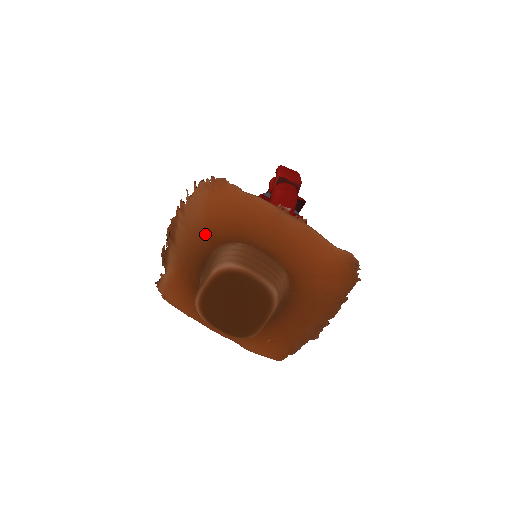
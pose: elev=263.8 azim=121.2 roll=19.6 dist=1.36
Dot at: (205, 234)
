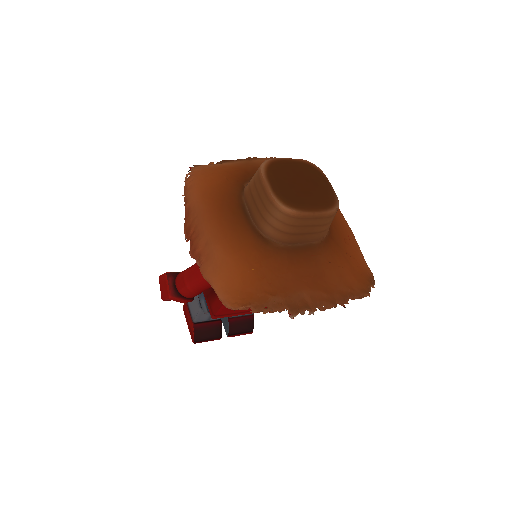
Dot at: occluded
